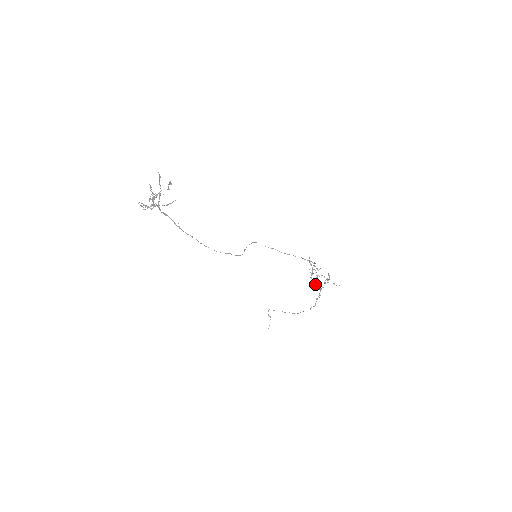
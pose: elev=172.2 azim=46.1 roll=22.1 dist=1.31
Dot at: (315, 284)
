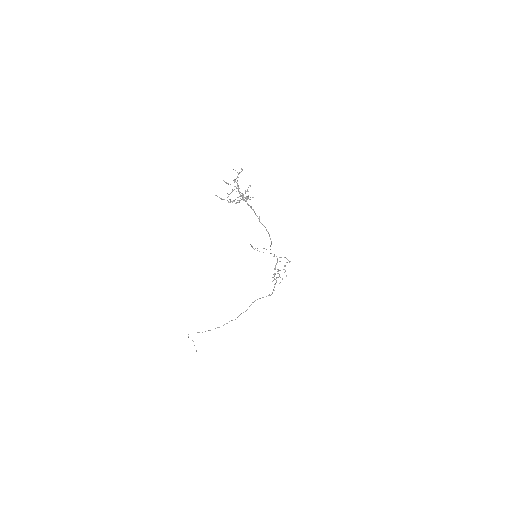
Dot at: occluded
